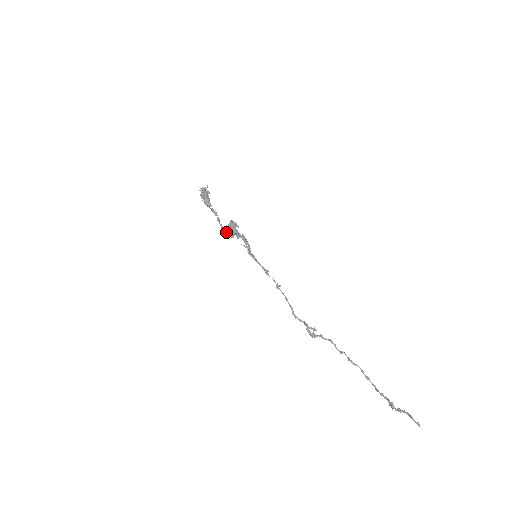
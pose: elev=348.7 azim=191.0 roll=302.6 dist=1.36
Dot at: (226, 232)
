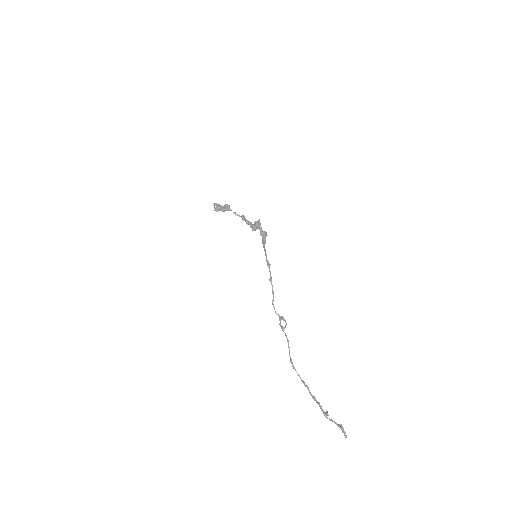
Dot at: (251, 224)
